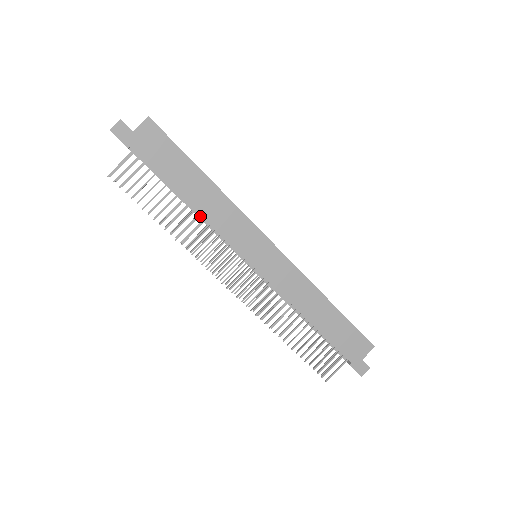
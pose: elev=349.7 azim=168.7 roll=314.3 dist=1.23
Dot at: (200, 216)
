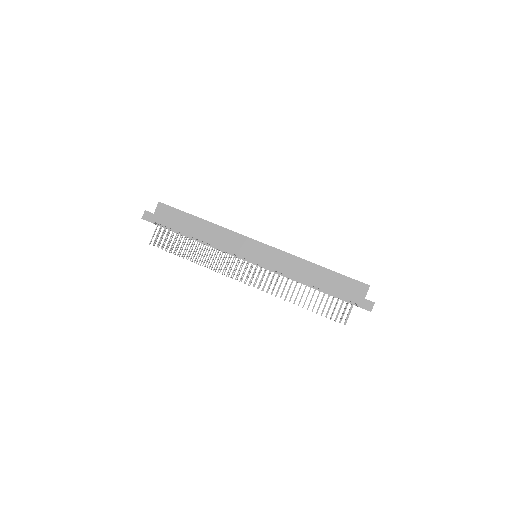
Dot at: (210, 245)
